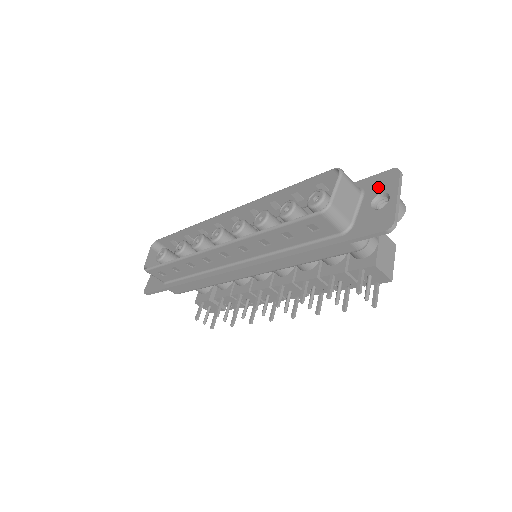
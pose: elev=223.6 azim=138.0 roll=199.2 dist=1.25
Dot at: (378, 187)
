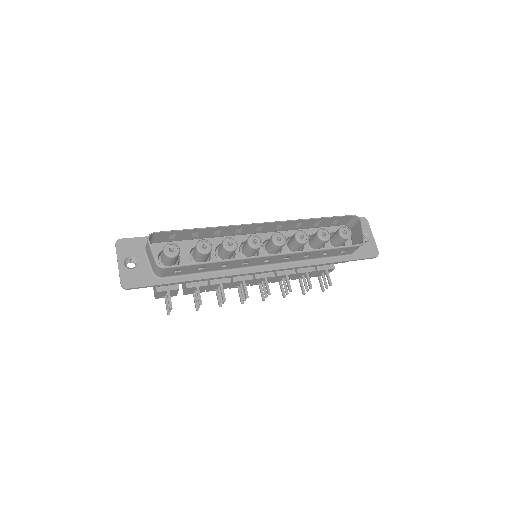
Dot at: occluded
